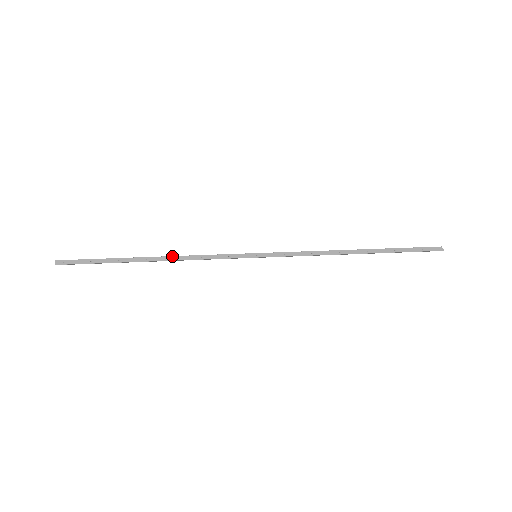
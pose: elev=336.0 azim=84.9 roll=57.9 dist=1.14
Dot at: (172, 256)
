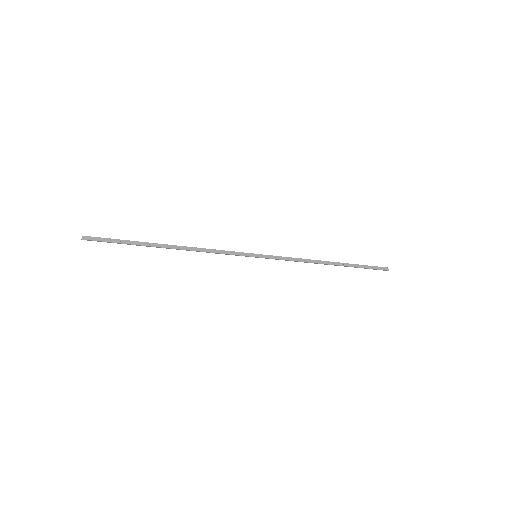
Dot at: occluded
